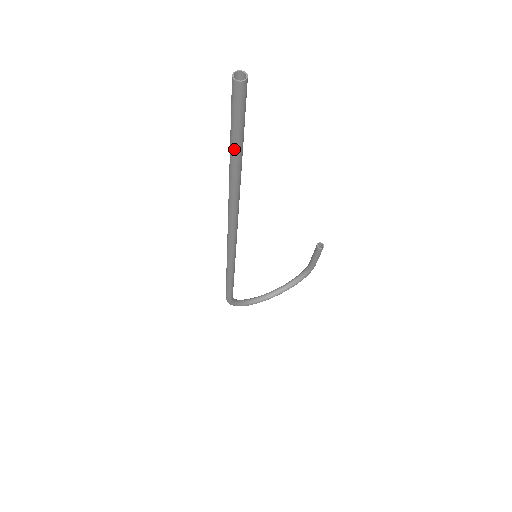
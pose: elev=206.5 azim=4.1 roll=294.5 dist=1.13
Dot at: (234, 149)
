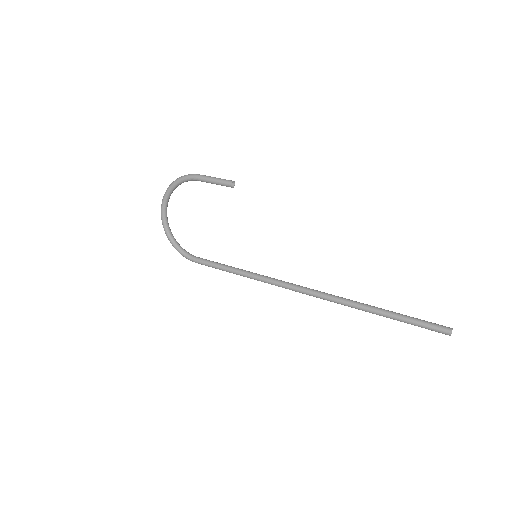
Dot at: (400, 319)
